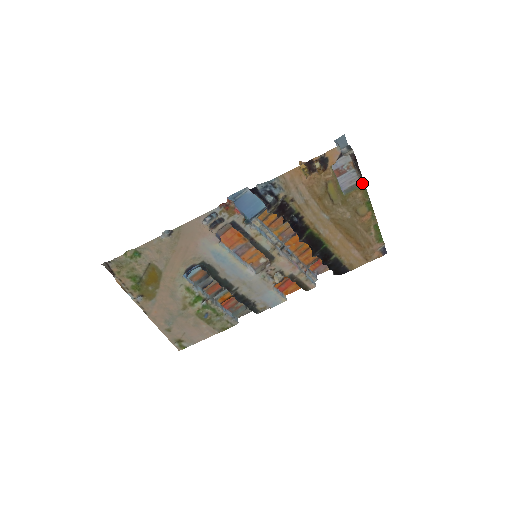
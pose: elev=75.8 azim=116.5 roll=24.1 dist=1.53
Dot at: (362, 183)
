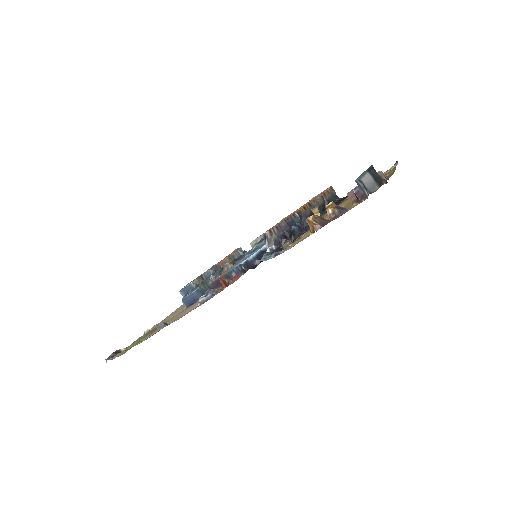
Dot at: (386, 176)
